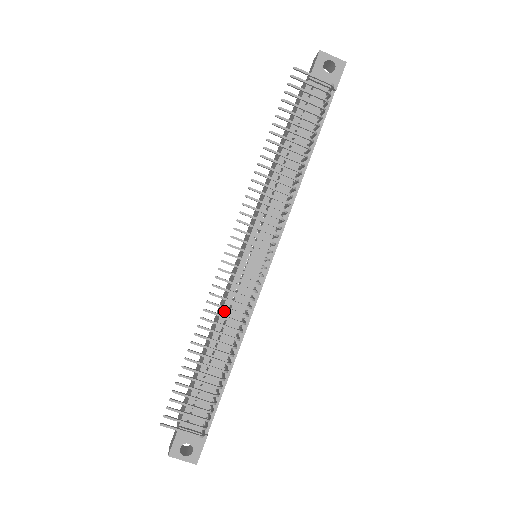
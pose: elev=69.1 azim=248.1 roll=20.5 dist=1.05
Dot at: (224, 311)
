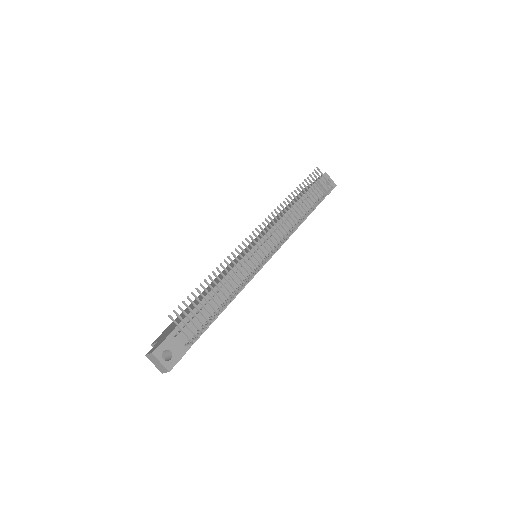
Dot at: (230, 273)
